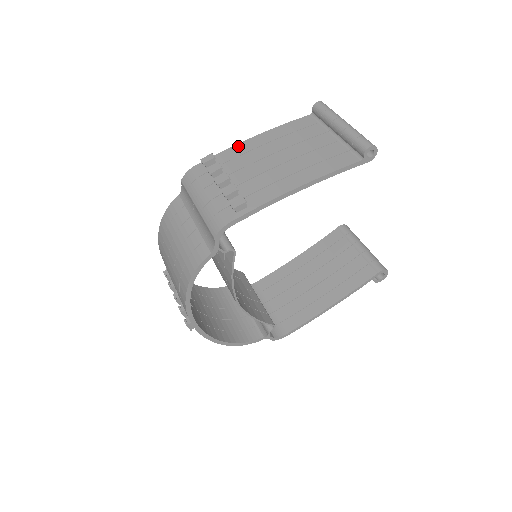
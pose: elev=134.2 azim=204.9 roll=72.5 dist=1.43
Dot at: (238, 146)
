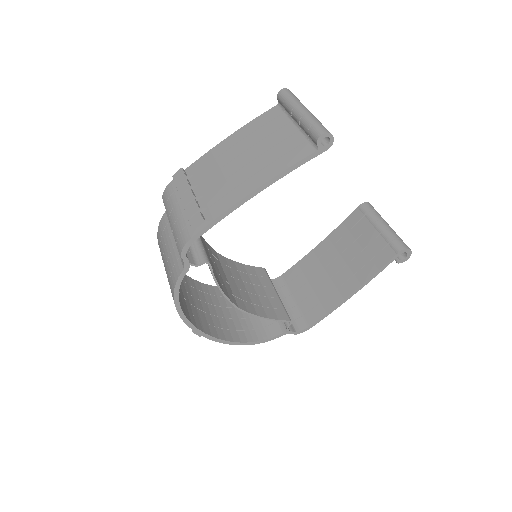
Dot at: (207, 155)
